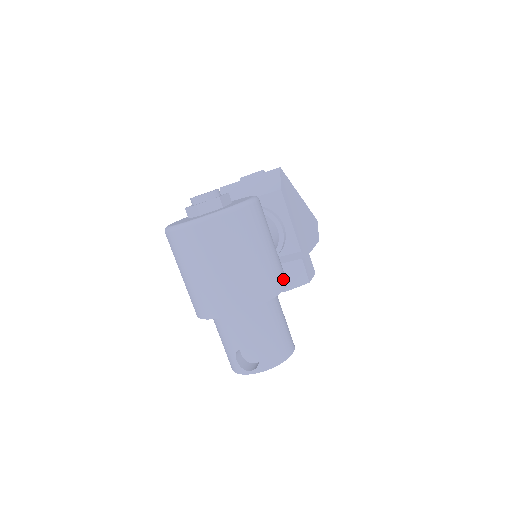
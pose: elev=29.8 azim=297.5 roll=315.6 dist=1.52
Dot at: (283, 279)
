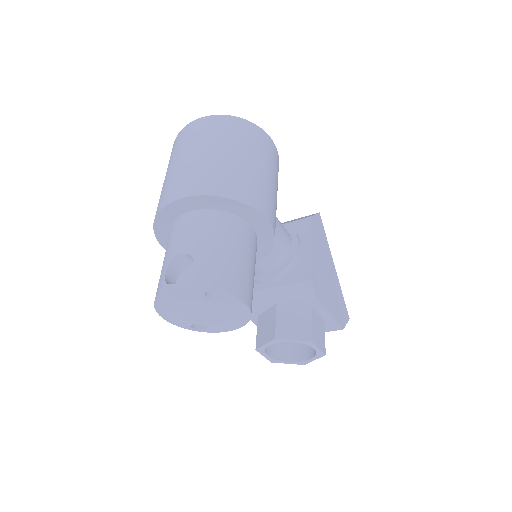
Dot at: (270, 214)
